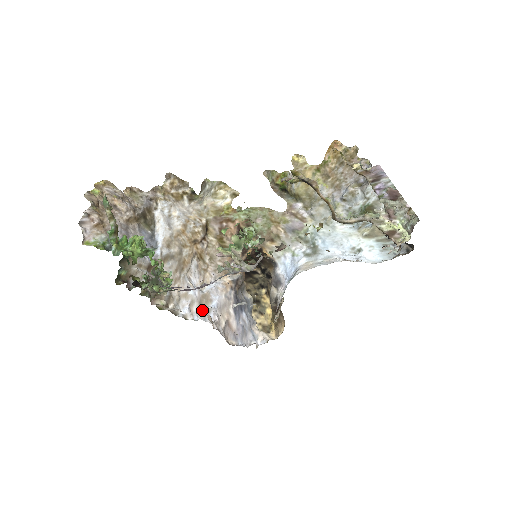
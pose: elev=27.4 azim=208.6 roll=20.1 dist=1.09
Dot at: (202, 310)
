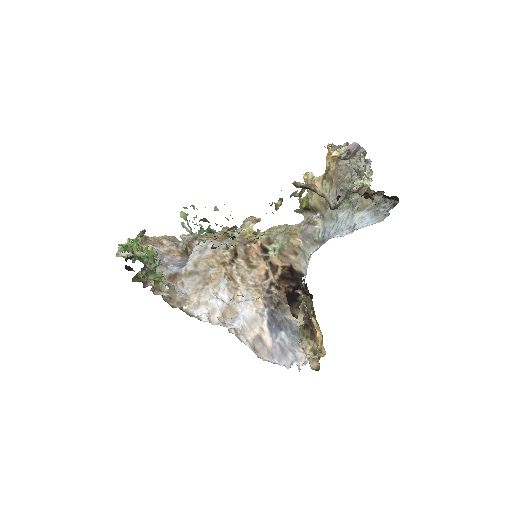
Dot at: (225, 319)
